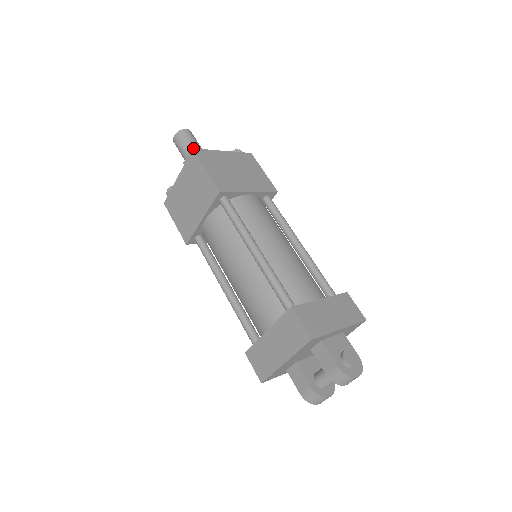
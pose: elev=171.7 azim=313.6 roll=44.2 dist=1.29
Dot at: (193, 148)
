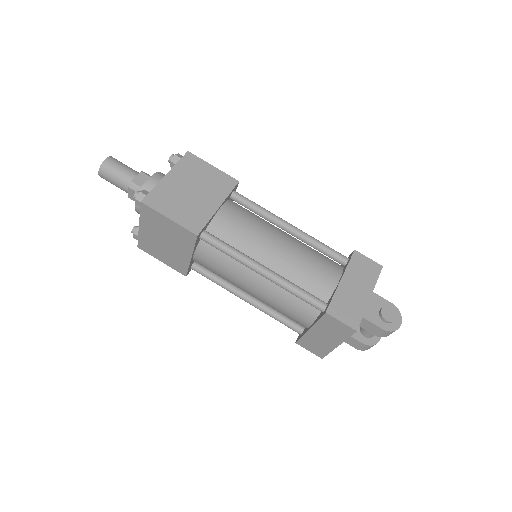
Dot at: occluded
